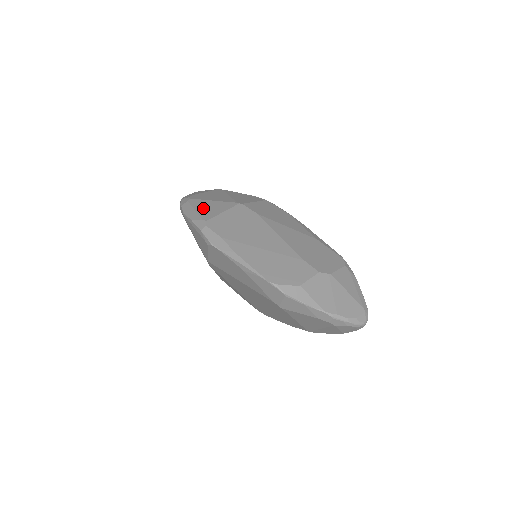
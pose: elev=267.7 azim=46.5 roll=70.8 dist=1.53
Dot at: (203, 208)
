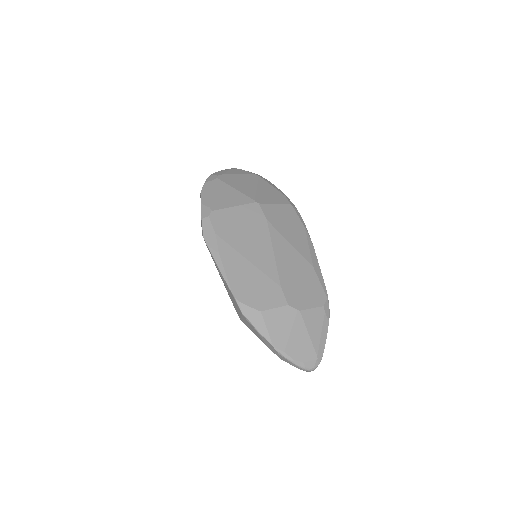
Dot at: (220, 194)
